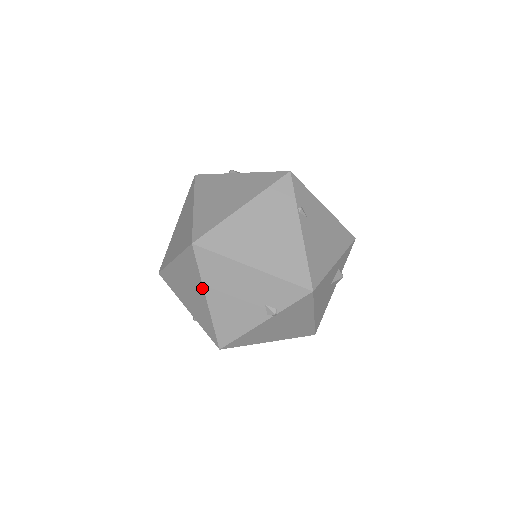
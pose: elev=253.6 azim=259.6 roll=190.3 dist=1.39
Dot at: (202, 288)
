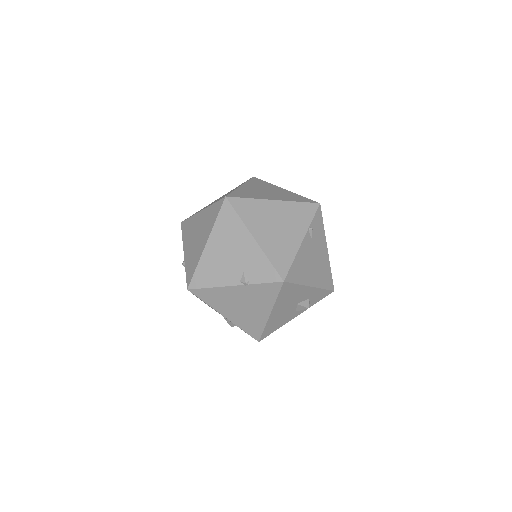
Dot at: (209, 234)
